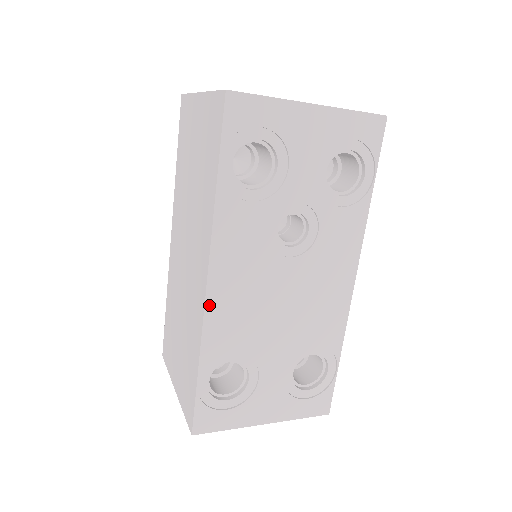
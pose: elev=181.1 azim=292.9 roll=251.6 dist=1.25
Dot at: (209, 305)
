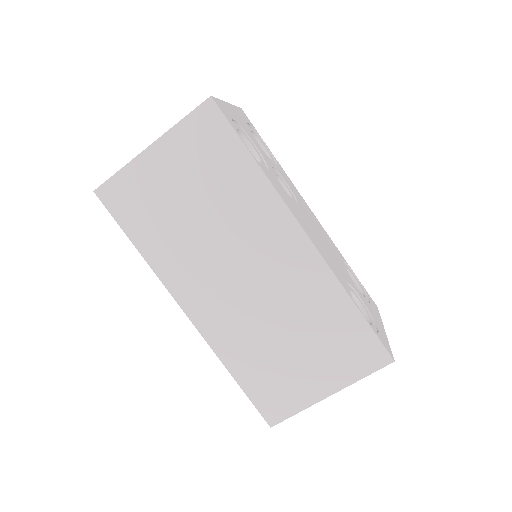
Dot at: (319, 252)
